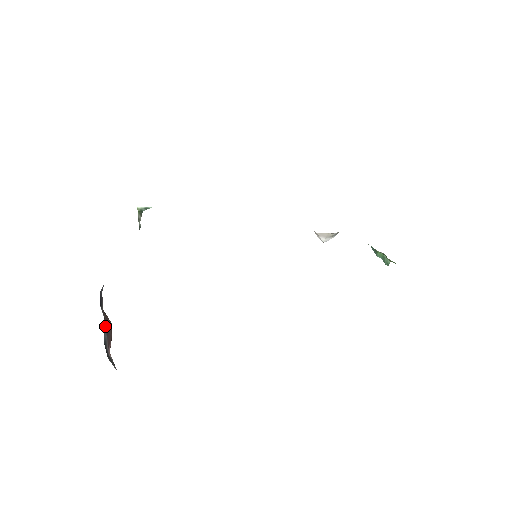
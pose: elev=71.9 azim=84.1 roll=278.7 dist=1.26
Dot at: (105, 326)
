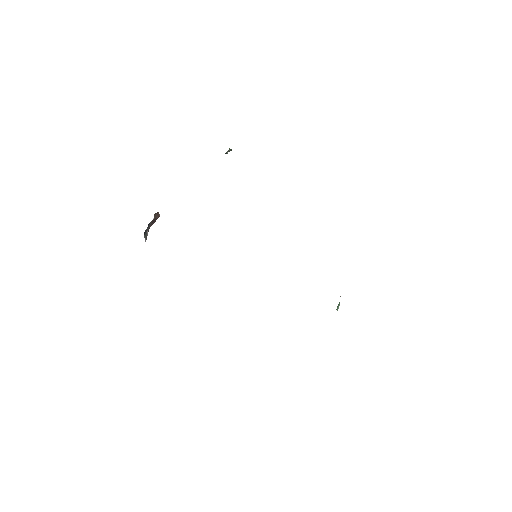
Dot at: occluded
